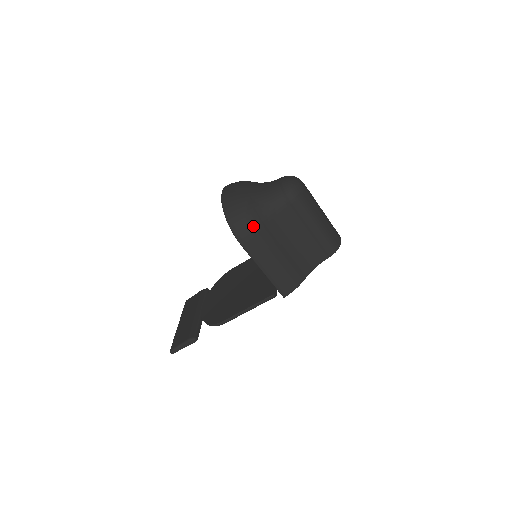
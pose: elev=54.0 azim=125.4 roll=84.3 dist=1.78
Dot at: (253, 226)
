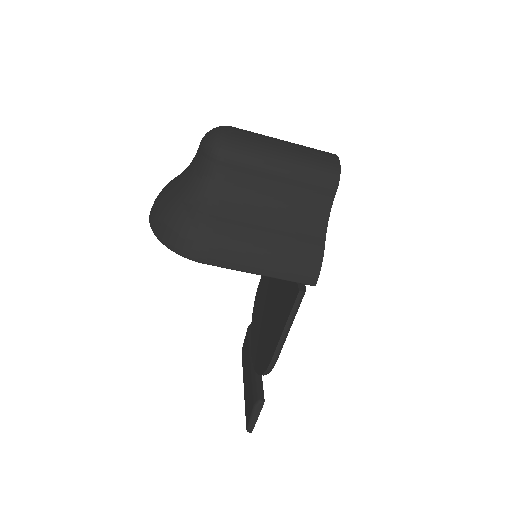
Dot at: (200, 229)
